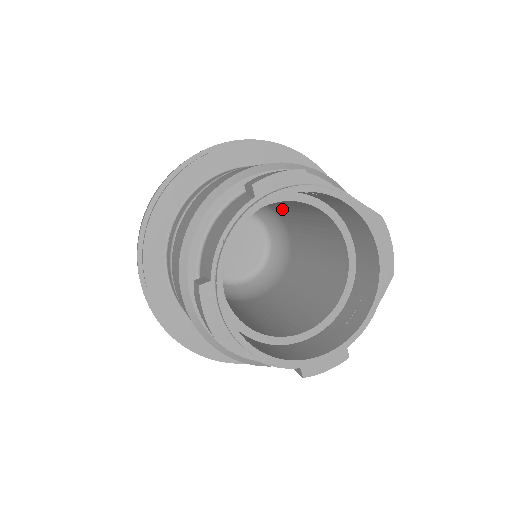
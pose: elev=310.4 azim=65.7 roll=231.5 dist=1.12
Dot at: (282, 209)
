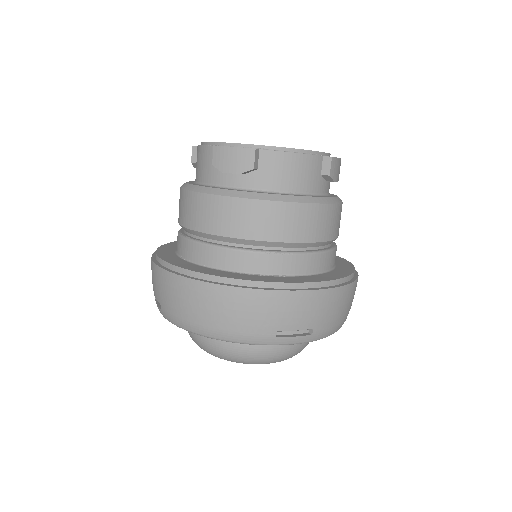
Dot at: occluded
